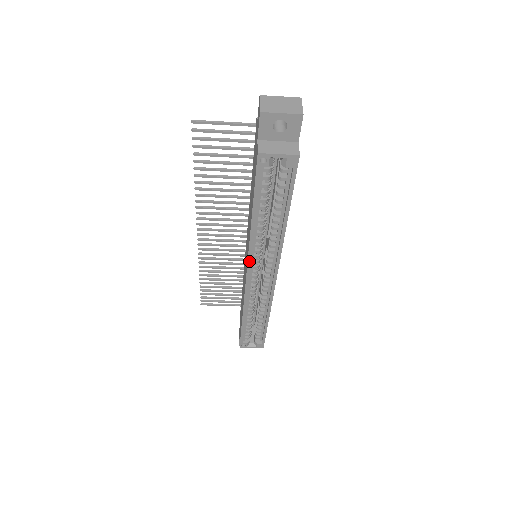
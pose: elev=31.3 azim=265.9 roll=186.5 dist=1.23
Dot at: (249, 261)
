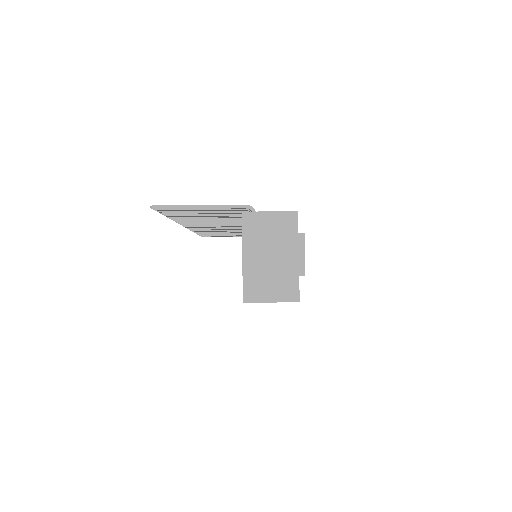
Dot at: occluded
